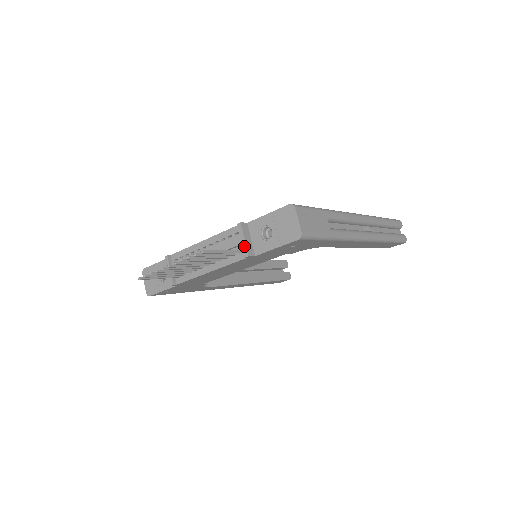
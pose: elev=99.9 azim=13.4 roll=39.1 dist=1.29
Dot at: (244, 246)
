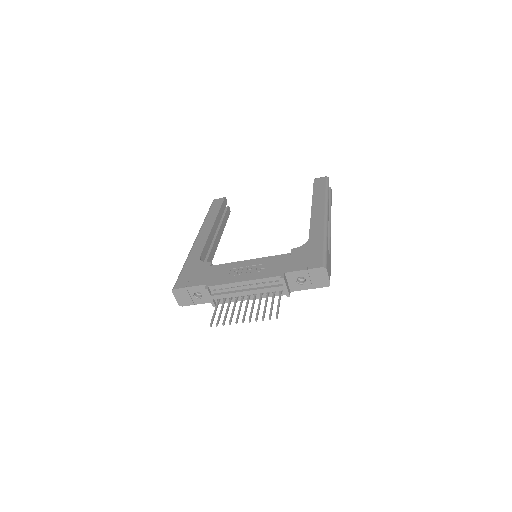
Dot at: (286, 291)
